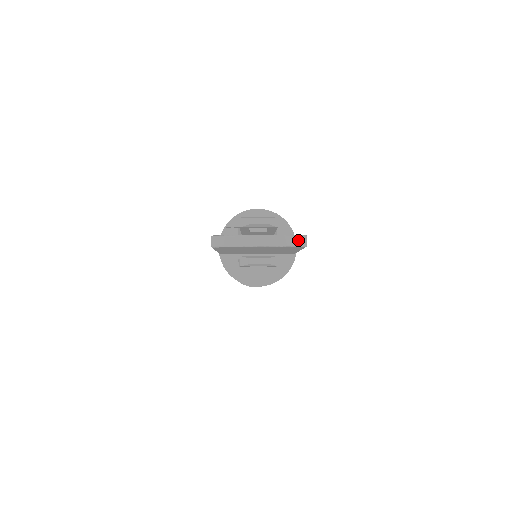
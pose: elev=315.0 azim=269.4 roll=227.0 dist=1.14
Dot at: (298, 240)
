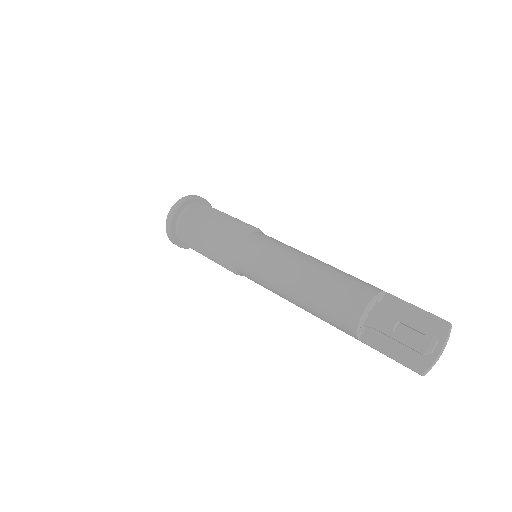
Dot at: occluded
